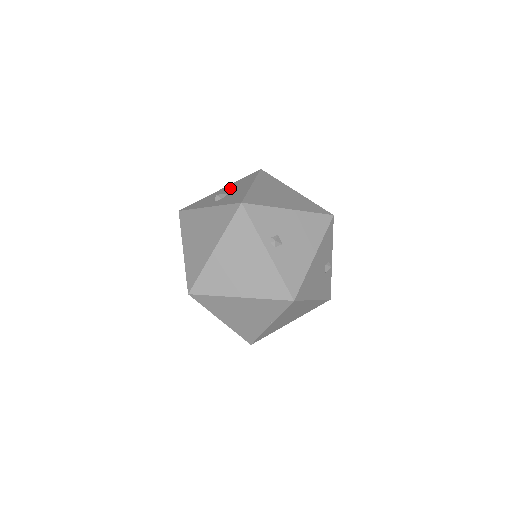
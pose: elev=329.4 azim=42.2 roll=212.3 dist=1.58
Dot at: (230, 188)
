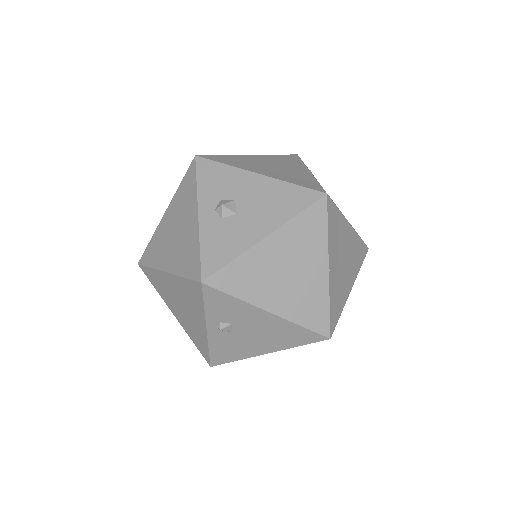
Dot at: (258, 196)
